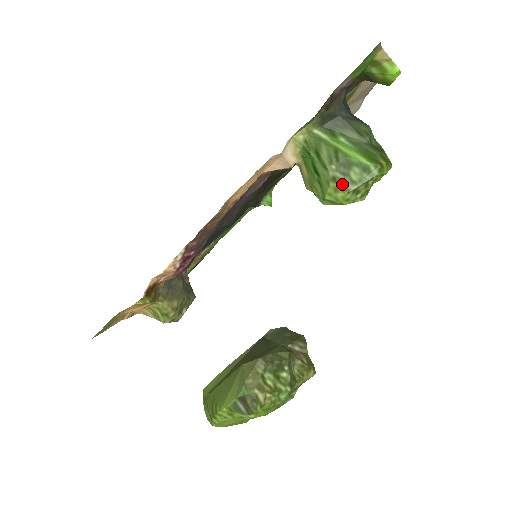
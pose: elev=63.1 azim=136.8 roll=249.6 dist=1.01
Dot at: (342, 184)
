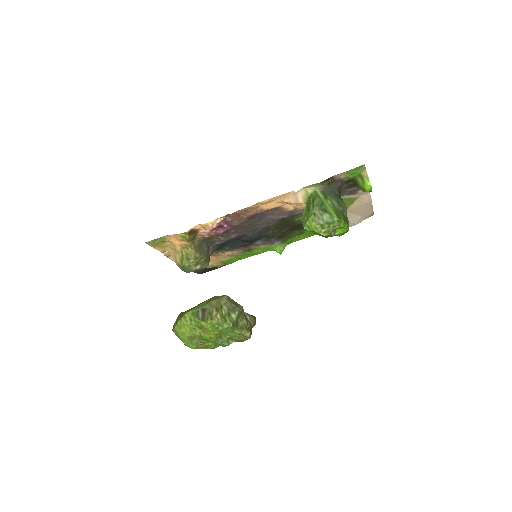
Dot at: (317, 218)
